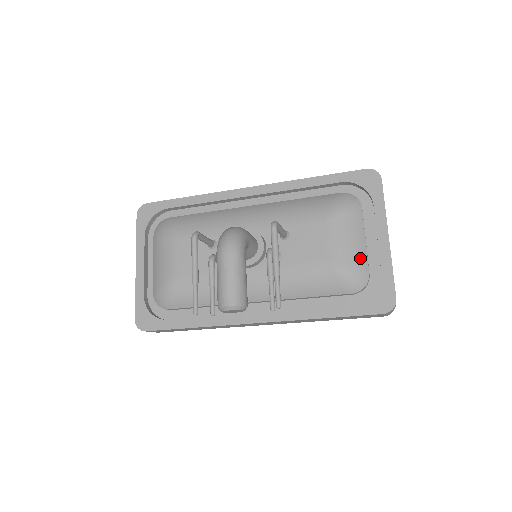
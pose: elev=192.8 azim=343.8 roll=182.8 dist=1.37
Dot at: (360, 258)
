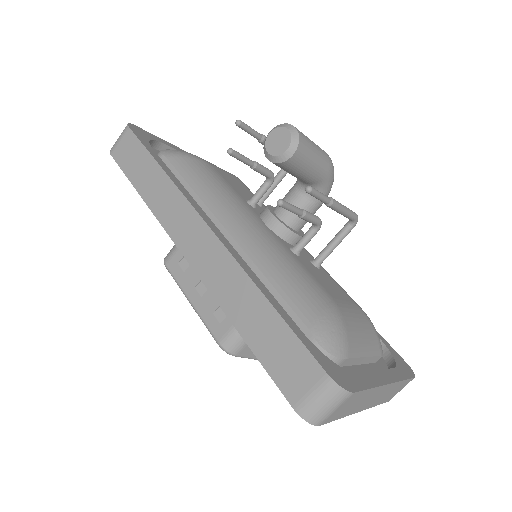
Dot at: (354, 343)
